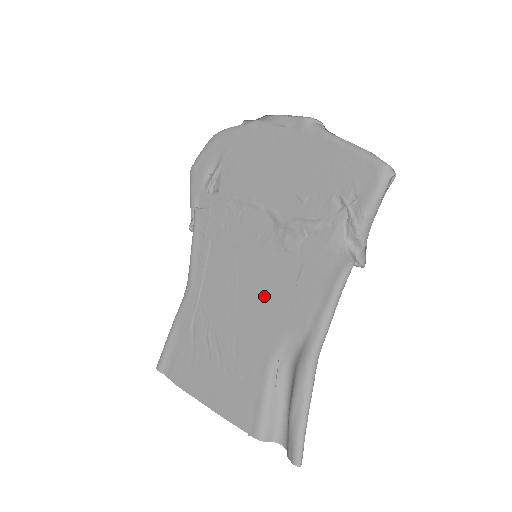
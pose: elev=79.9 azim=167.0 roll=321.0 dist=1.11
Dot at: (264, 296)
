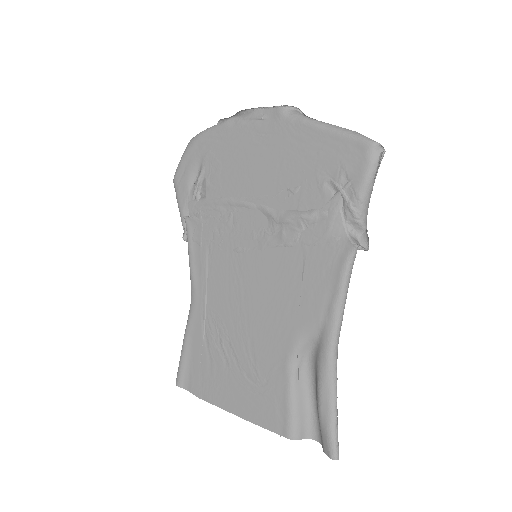
Dot at: (271, 295)
